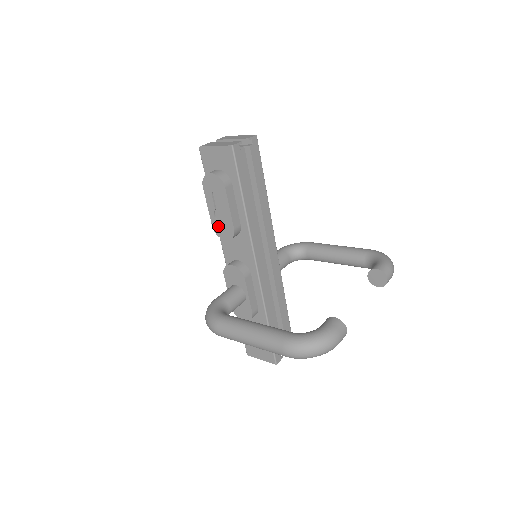
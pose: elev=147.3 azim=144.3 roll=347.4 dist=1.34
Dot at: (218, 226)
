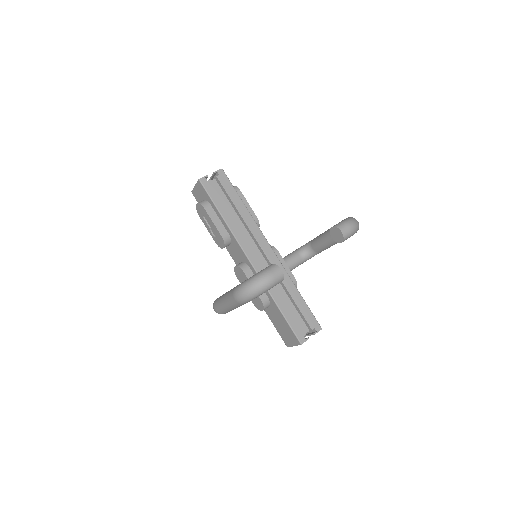
Dot at: (216, 240)
